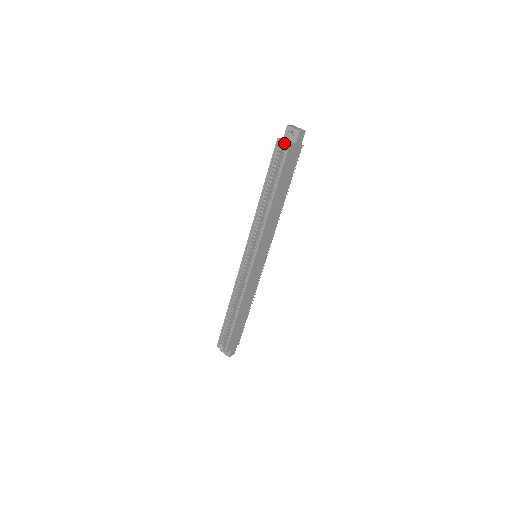
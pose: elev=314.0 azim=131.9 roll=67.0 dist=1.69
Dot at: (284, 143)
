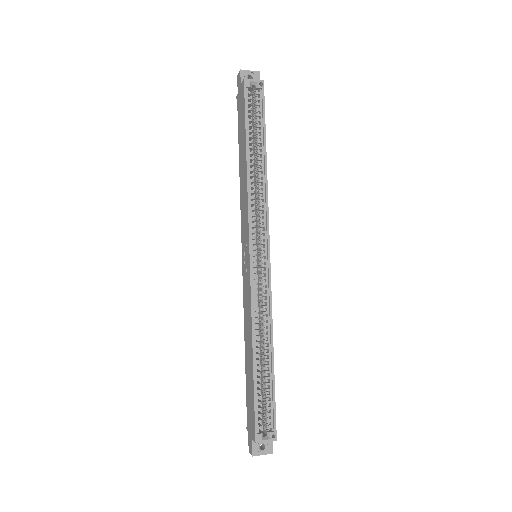
Dot at: (255, 82)
